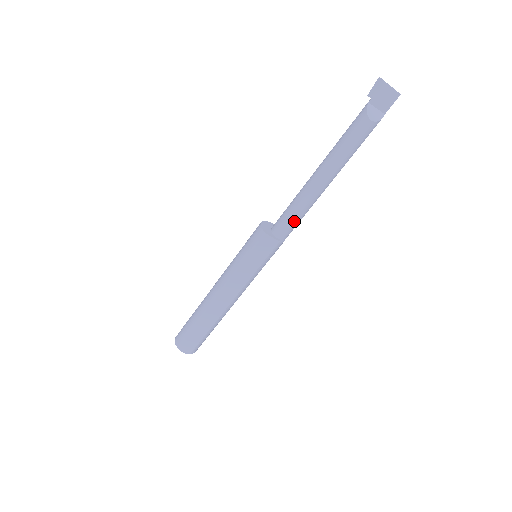
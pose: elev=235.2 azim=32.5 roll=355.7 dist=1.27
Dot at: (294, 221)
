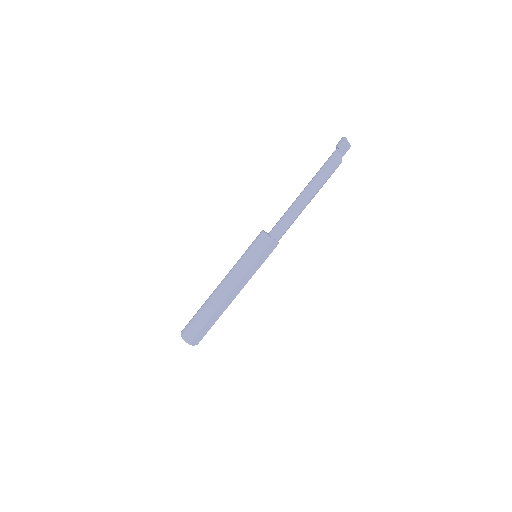
Dot at: (288, 228)
